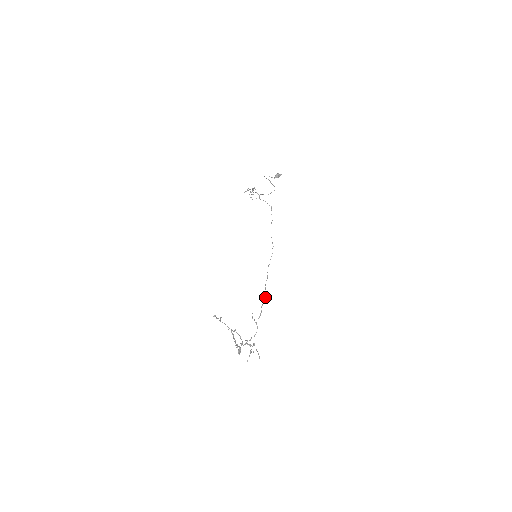
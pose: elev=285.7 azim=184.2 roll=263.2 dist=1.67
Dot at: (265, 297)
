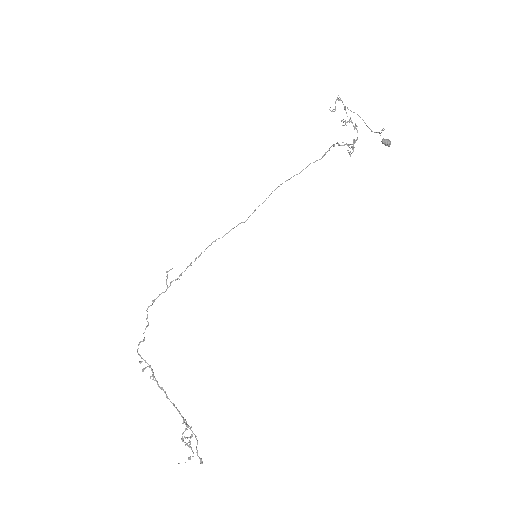
Dot at: occluded
